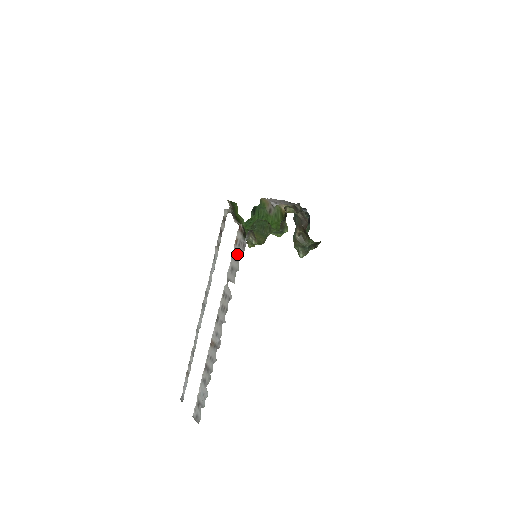
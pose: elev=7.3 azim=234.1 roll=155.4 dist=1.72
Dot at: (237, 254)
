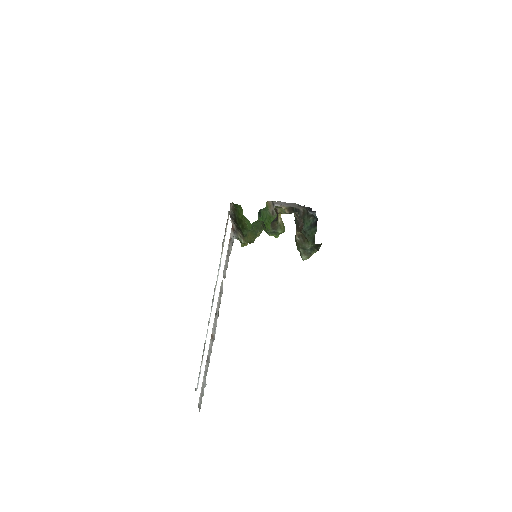
Dot at: (229, 252)
